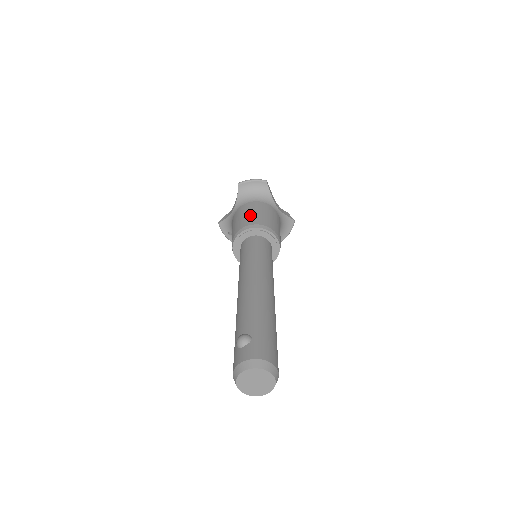
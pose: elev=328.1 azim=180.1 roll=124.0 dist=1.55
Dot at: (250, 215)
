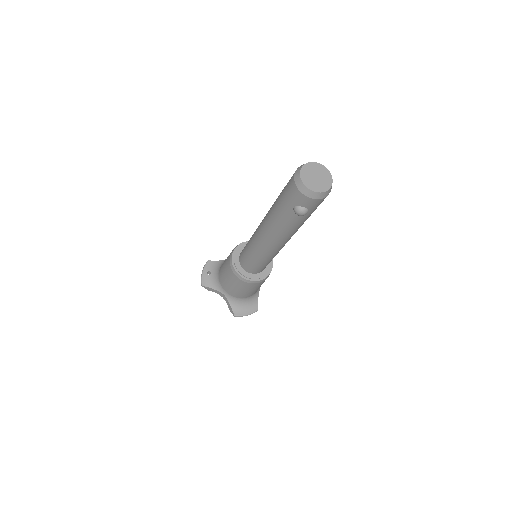
Dot at: occluded
